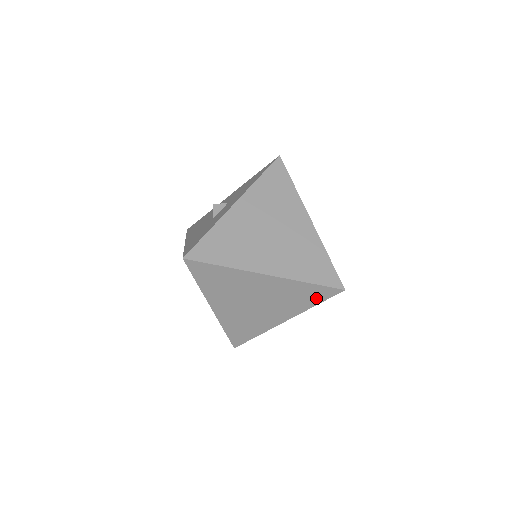
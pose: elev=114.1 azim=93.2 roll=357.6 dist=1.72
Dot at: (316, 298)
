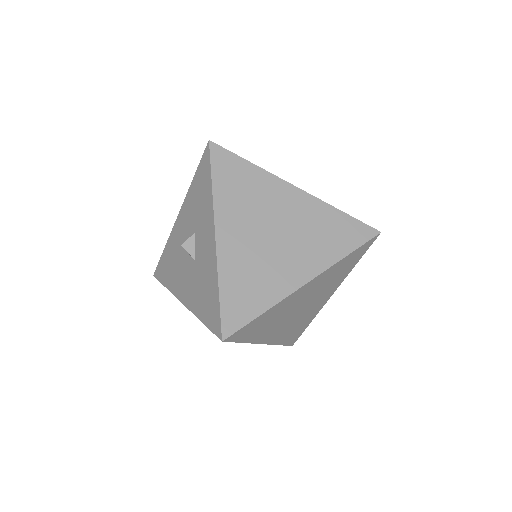
Dot at: (356, 259)
